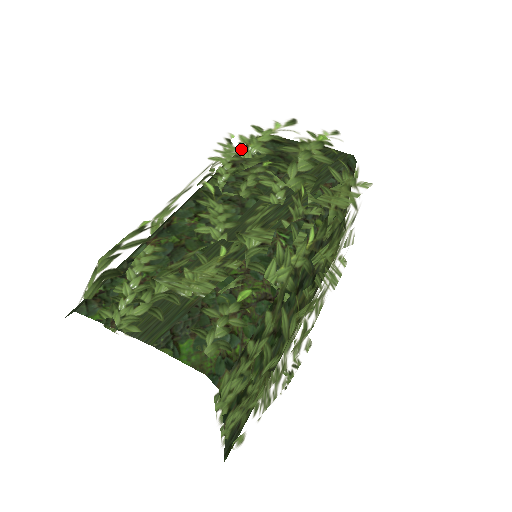
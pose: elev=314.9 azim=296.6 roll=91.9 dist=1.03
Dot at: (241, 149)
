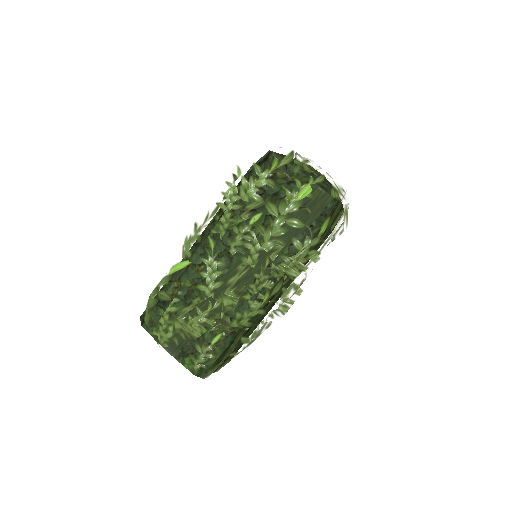
Dot at: (241, 192)
